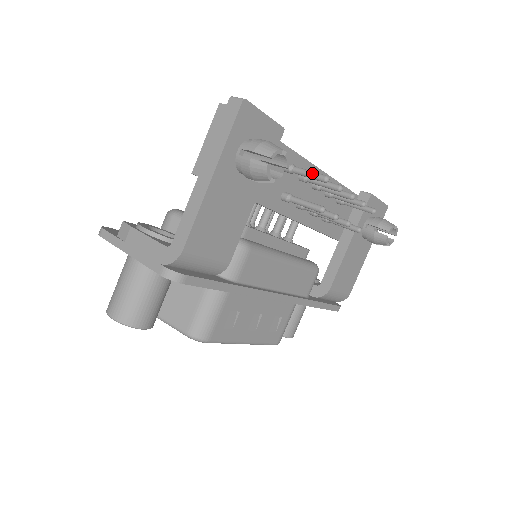
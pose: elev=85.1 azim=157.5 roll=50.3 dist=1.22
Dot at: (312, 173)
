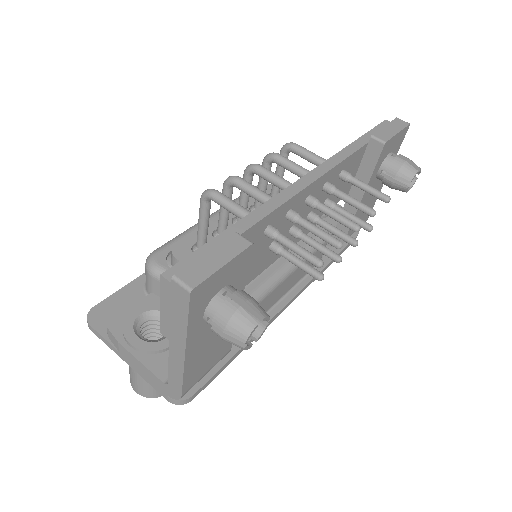
Dot at: (301, 254)
